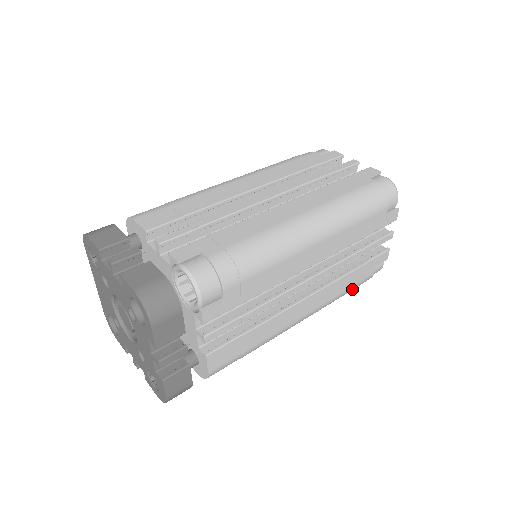
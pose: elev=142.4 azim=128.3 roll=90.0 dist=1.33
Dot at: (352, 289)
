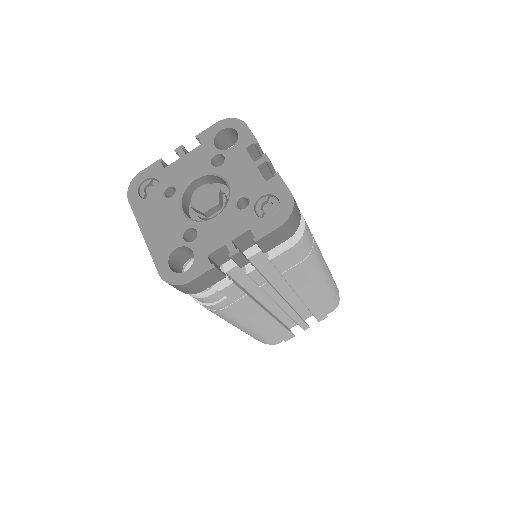
Dot at: (335, 285)
